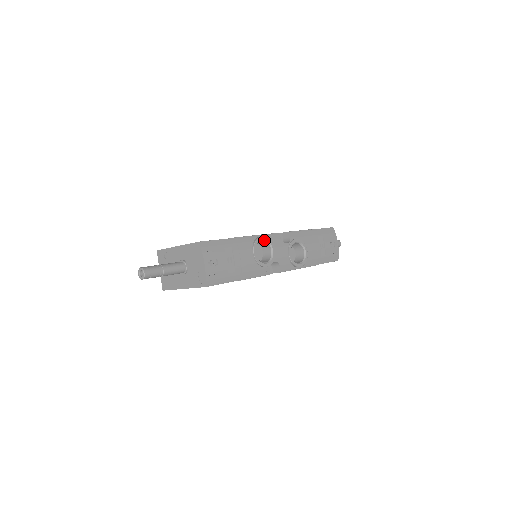
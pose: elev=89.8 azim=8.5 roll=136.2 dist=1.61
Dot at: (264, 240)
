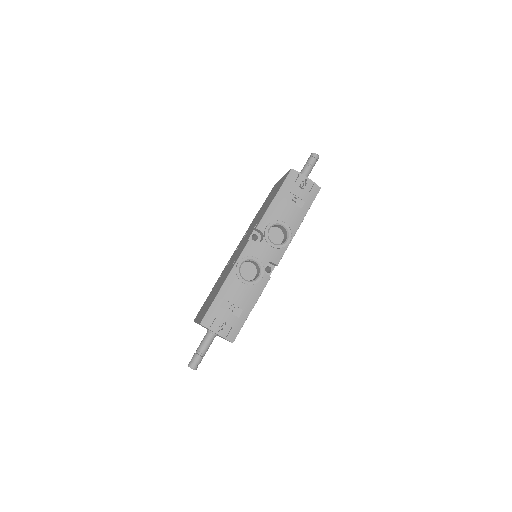
Dot at: (242, 263)
